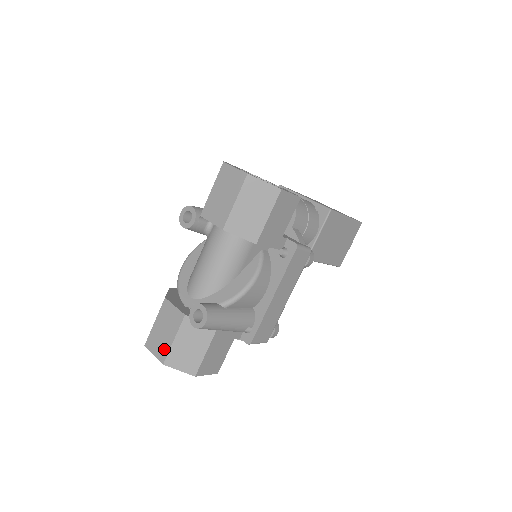
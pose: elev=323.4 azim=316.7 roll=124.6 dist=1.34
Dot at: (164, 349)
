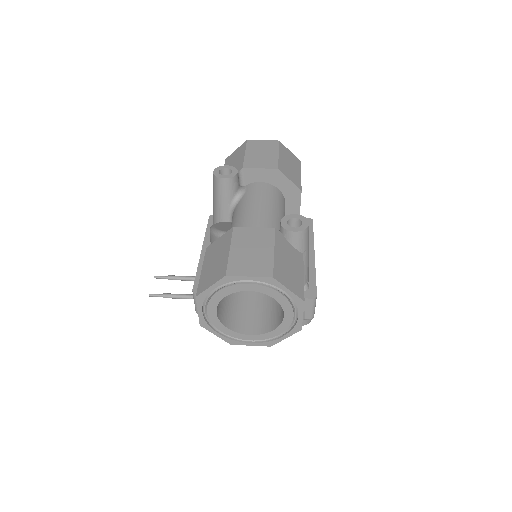
Dot at: (264, 264)
